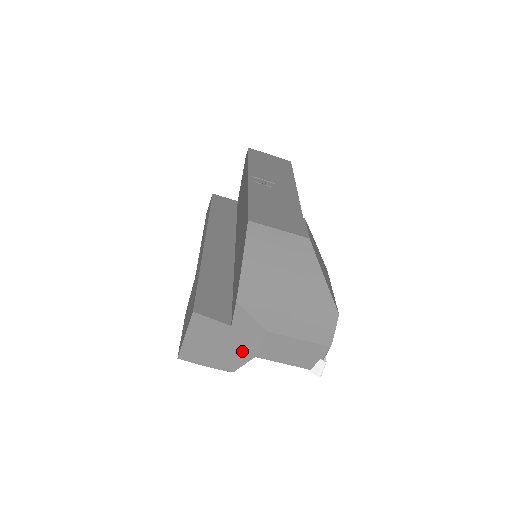
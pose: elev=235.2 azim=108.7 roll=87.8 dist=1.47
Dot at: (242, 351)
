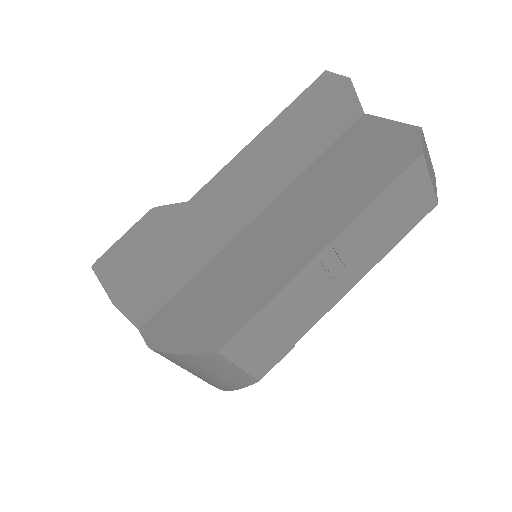
Dot at: occluded
